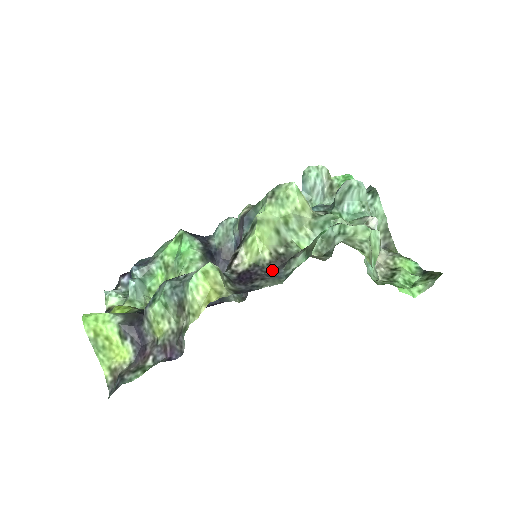
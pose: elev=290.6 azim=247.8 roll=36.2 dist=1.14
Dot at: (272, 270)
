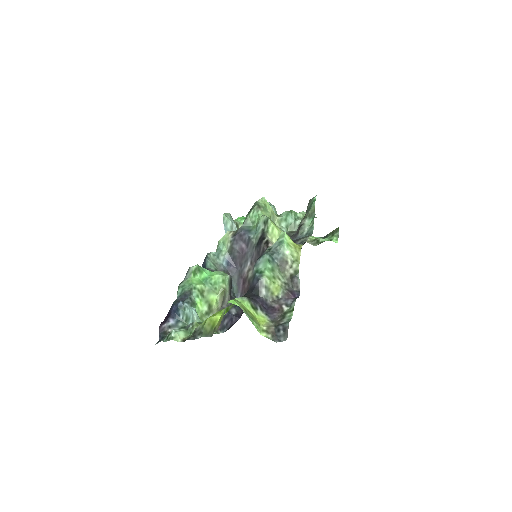
Dot at: occluded
